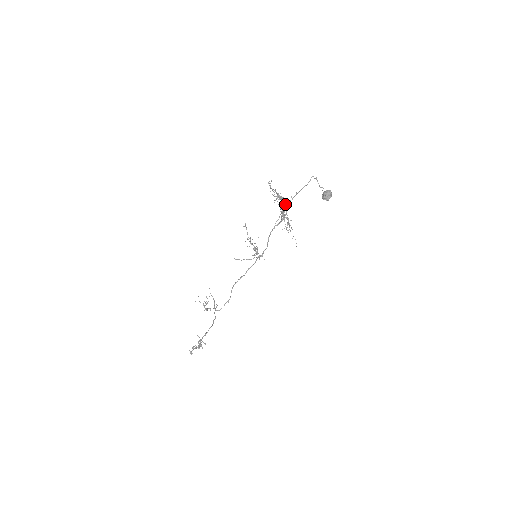
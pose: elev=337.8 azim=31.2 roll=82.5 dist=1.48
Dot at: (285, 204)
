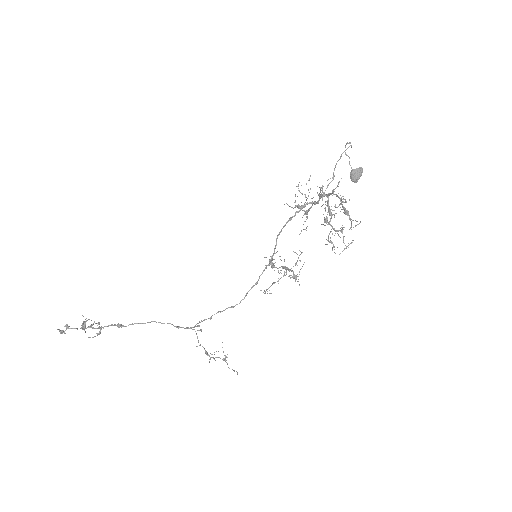
Dot at: (322, 196)
